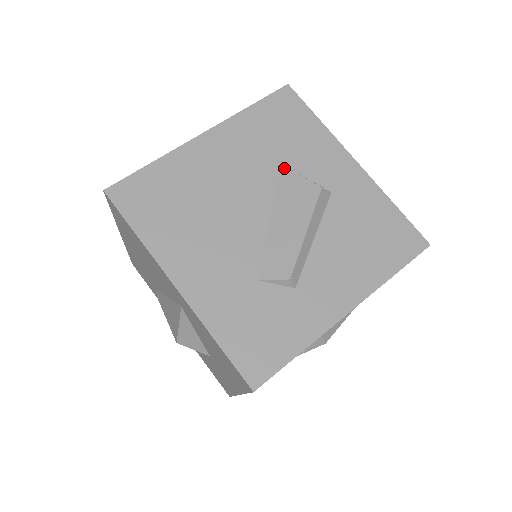
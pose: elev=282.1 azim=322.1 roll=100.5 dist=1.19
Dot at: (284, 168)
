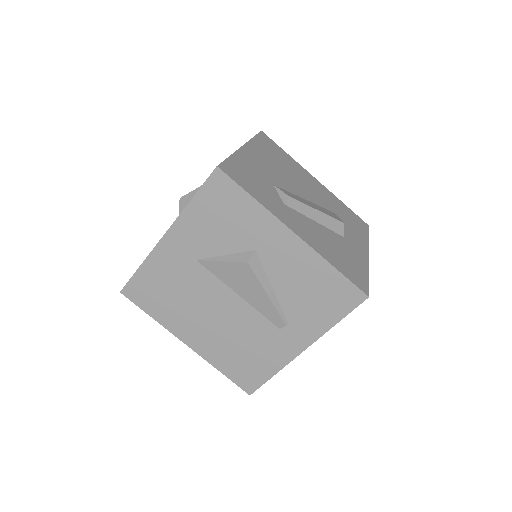
Dot at: (334, 213)
